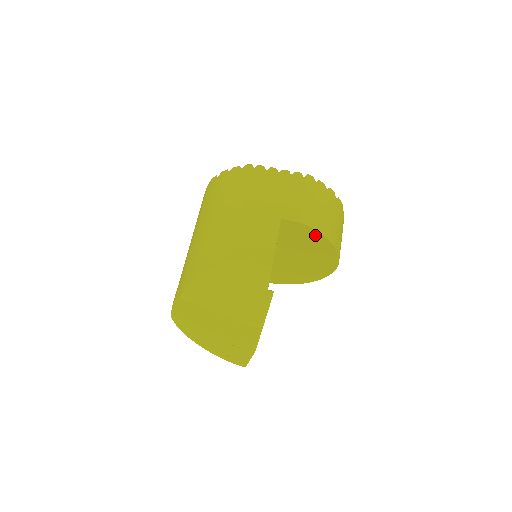
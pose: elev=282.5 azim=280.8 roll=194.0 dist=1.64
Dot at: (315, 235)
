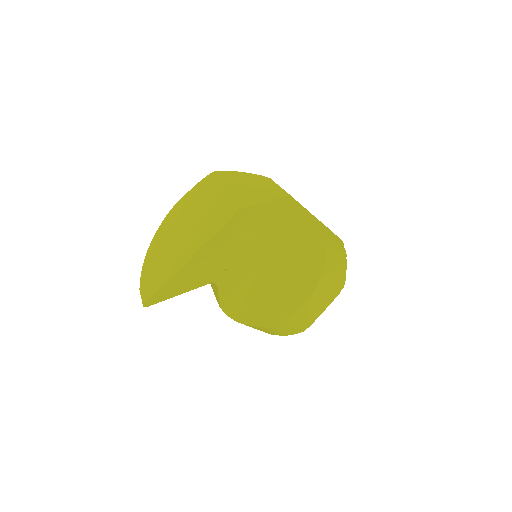
Dot at: (320, 243)
